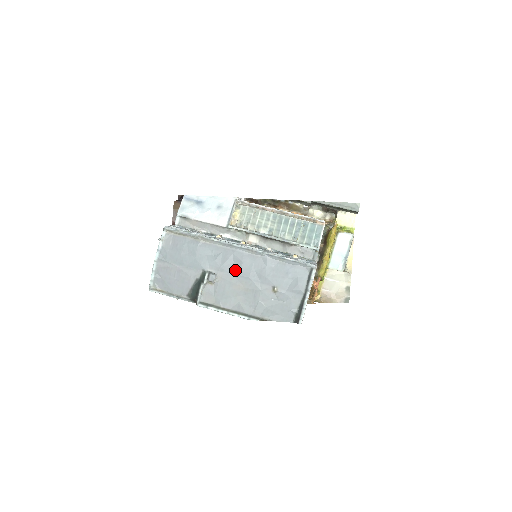
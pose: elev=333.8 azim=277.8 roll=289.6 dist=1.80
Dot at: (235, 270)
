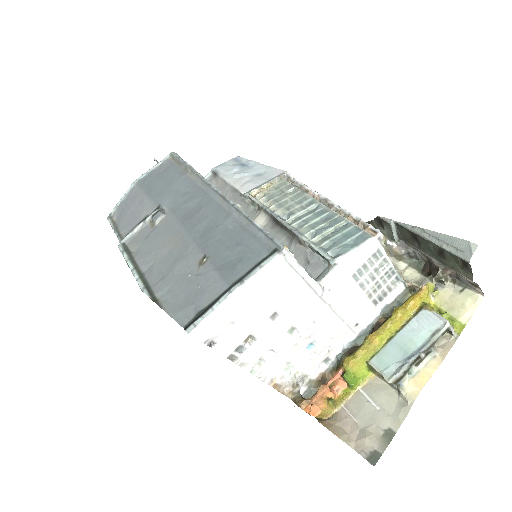
Dot at: (186, 216)
